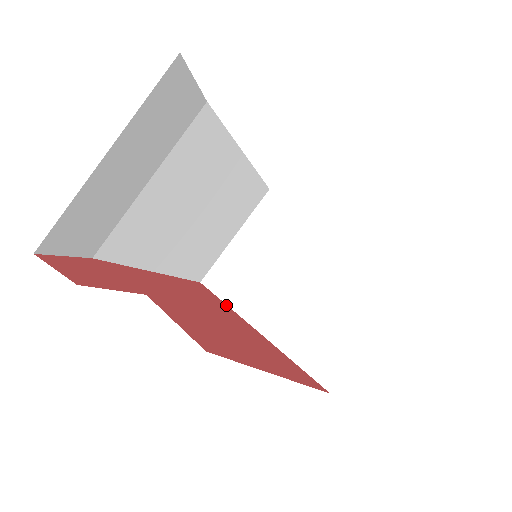
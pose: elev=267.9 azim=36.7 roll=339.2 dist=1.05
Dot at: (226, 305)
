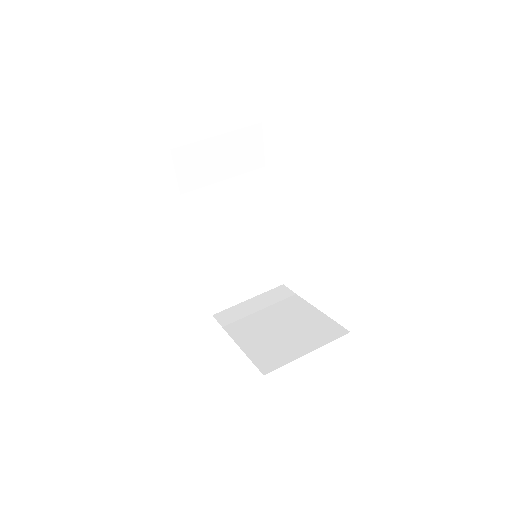
Dot at: (222, 325)
